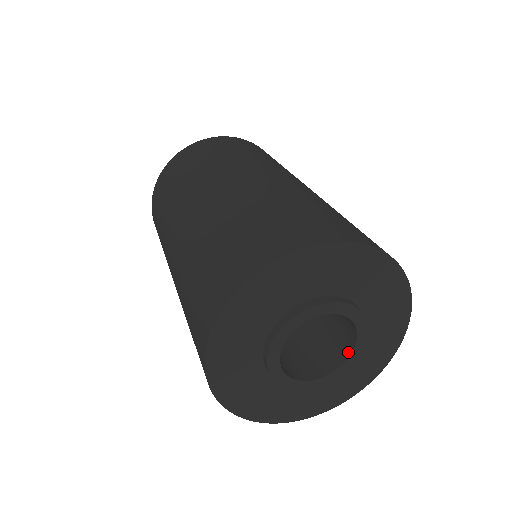
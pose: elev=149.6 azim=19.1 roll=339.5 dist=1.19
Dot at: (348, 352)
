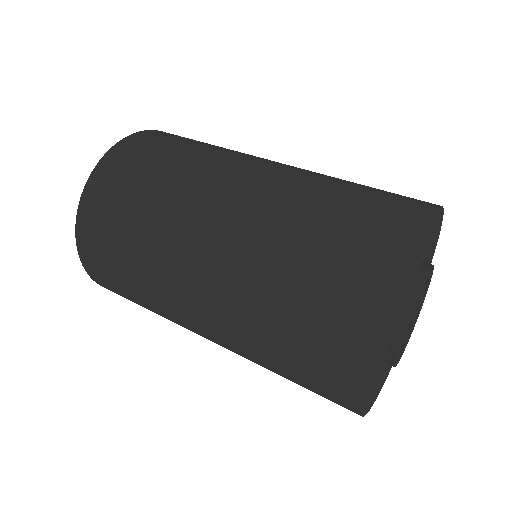
Dot at: (421, 292)
